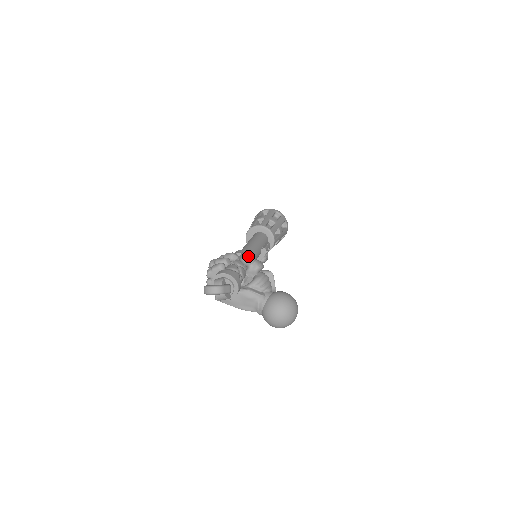
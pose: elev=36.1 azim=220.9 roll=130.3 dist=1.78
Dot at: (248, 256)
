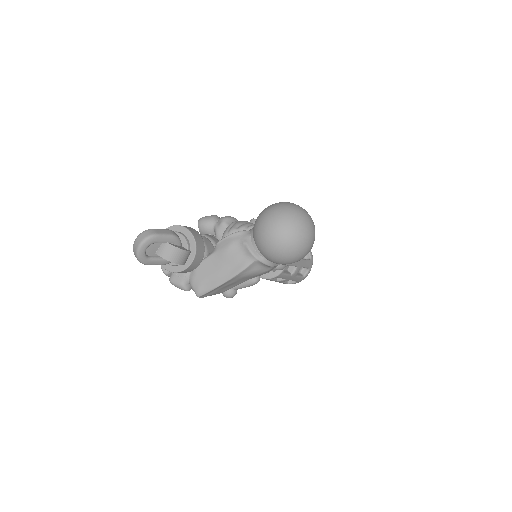
Dot at: (203, 218)
